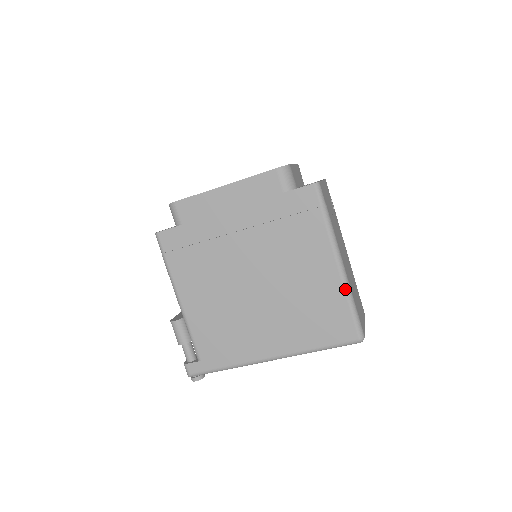
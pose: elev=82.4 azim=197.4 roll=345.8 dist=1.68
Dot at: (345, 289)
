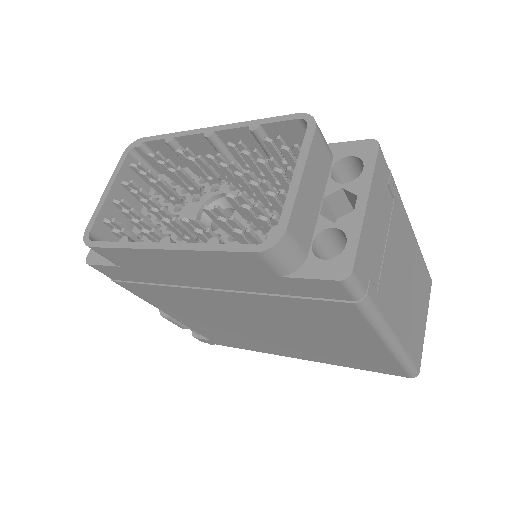
Dot at: (395, 356)
